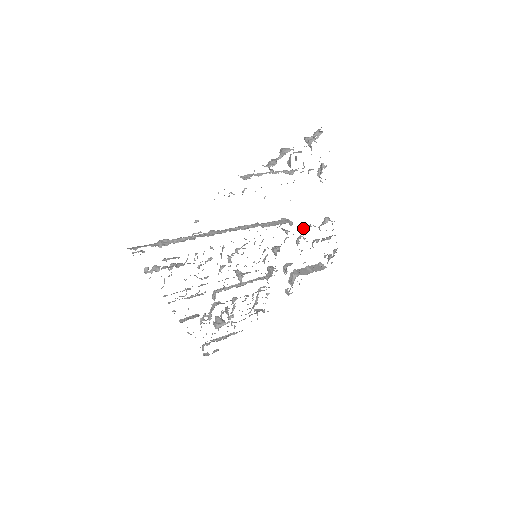
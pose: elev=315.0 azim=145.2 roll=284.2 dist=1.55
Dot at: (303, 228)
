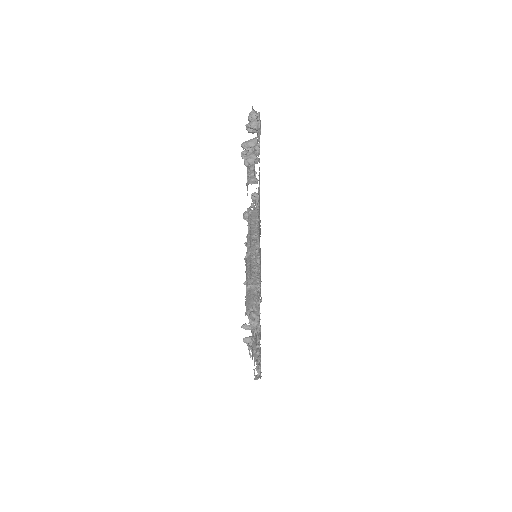
Dot at: occluded
